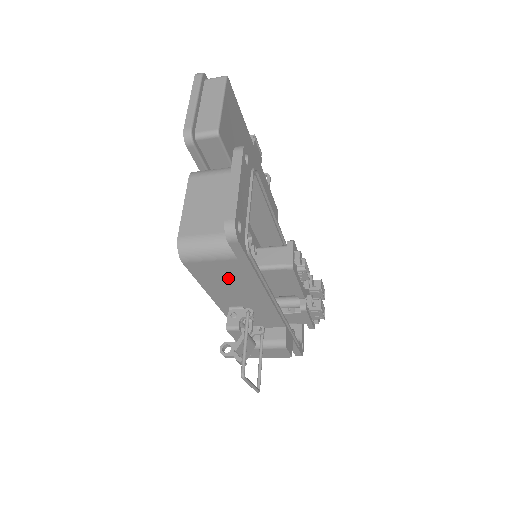
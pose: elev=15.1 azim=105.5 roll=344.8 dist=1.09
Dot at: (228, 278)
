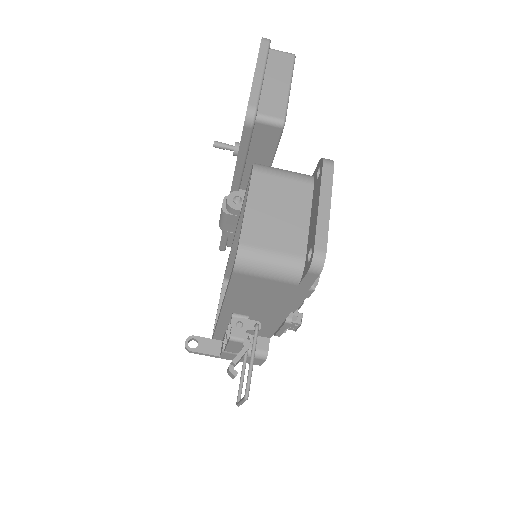
Dot at: (265, 295)
